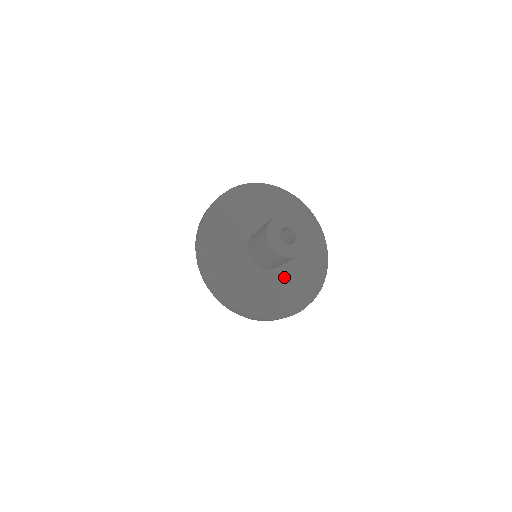
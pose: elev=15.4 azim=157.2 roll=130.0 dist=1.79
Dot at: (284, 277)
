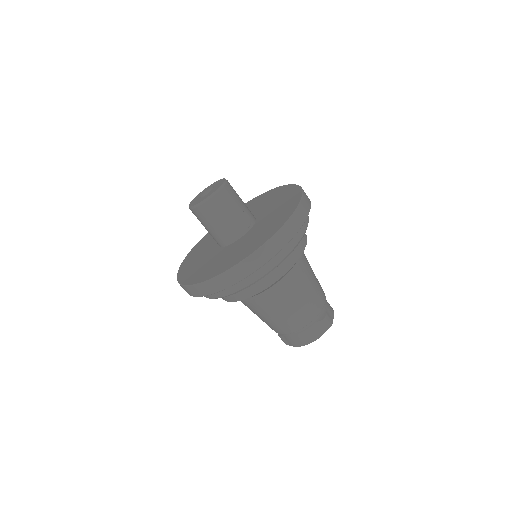
Dot at: (256, 230)
